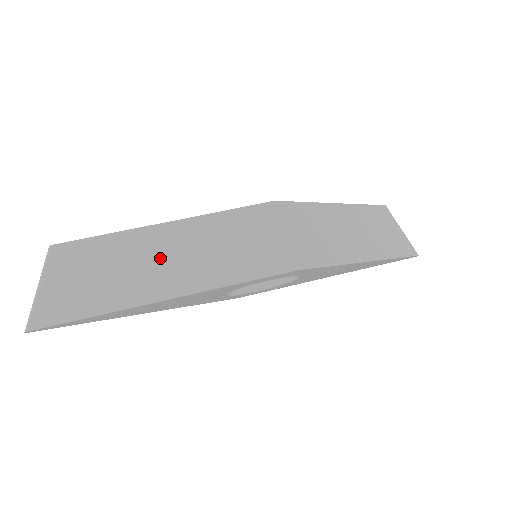
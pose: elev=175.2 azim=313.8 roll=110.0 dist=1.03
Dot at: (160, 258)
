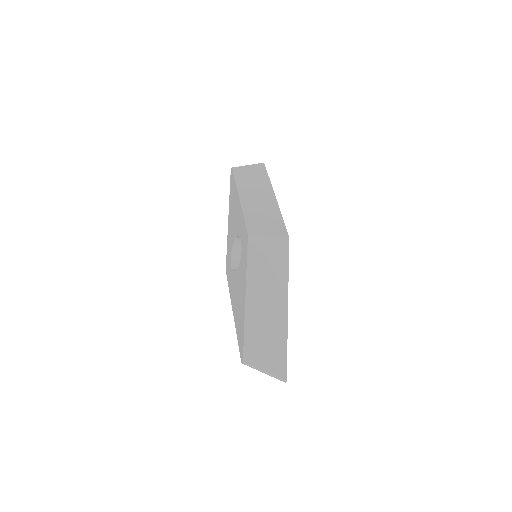
Dot at: (265, 305)
